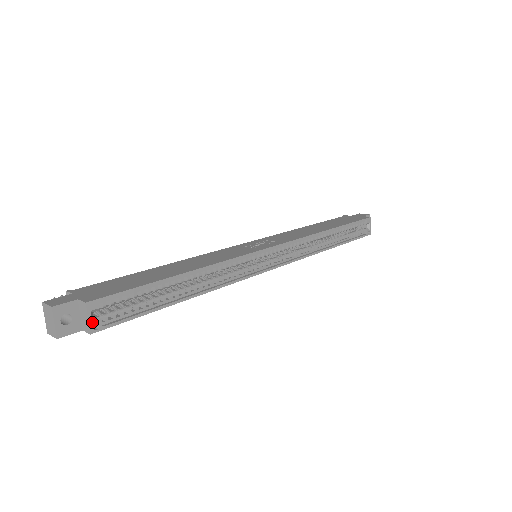
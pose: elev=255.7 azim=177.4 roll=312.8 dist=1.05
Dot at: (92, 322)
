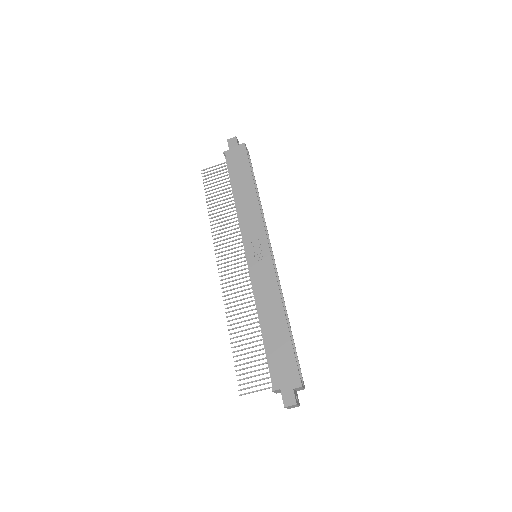
Dot at: (303, 386)
